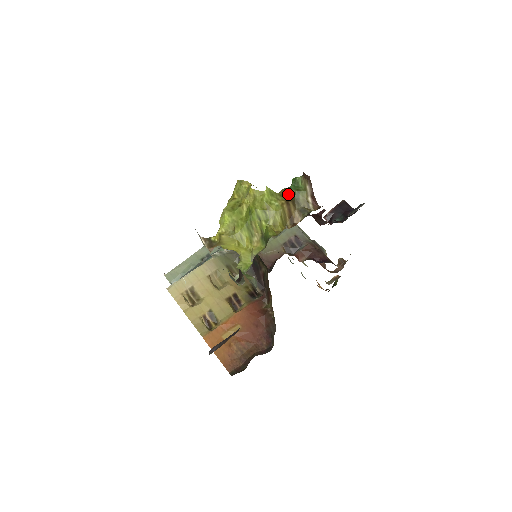
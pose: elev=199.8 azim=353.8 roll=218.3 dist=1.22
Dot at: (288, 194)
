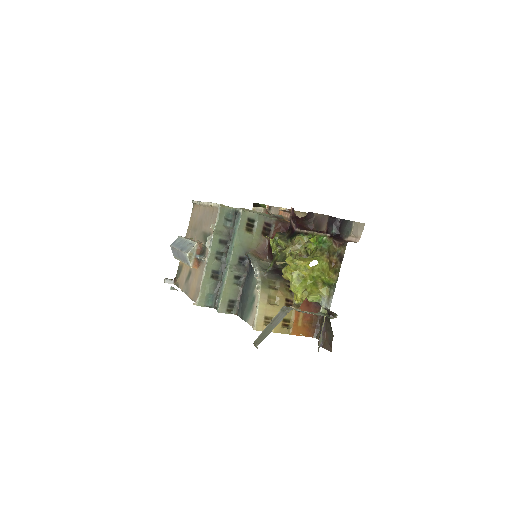
Dot at: (324, 252)
